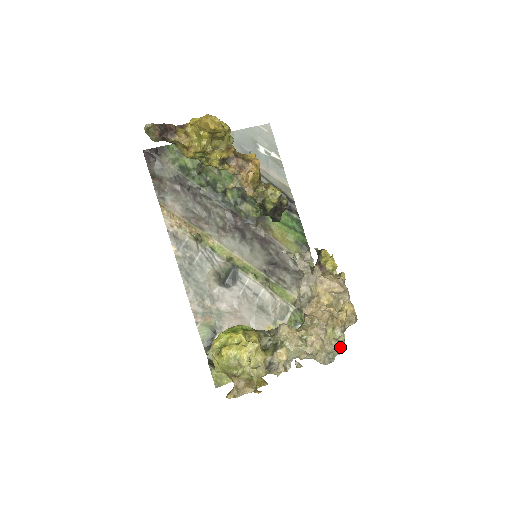
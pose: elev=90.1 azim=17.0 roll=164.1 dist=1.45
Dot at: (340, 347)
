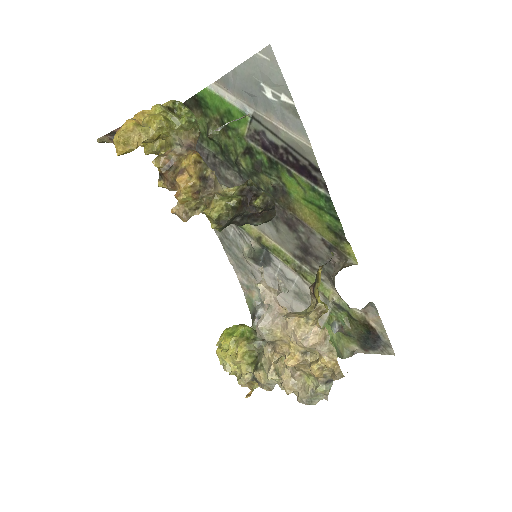
Dot at: (325, 394)
